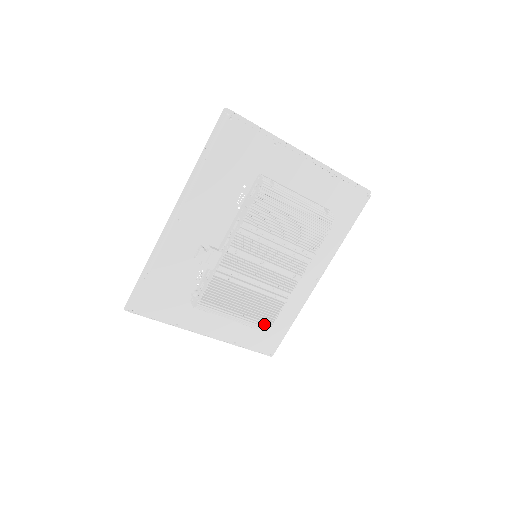
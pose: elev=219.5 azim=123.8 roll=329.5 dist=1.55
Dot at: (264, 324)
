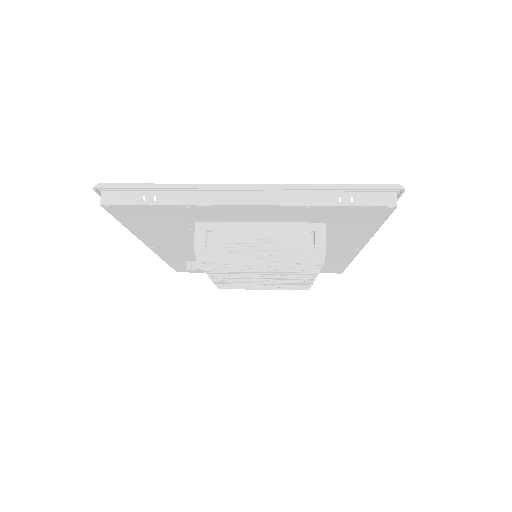
Dot at: (299, 289)
